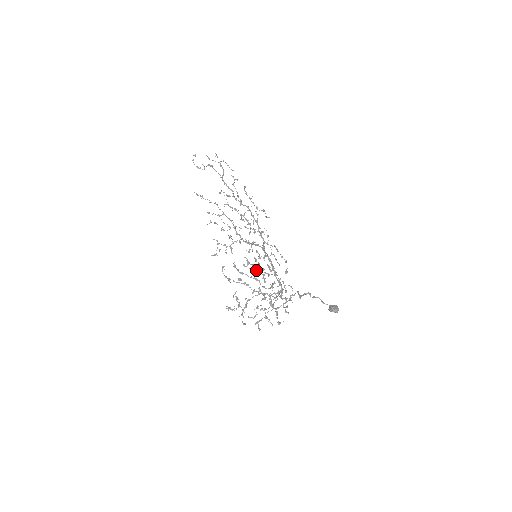
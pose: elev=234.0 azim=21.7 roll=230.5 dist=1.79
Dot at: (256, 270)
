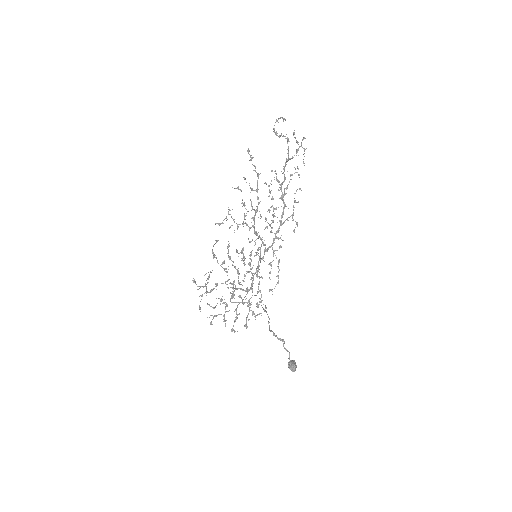
Dot at: occluded
